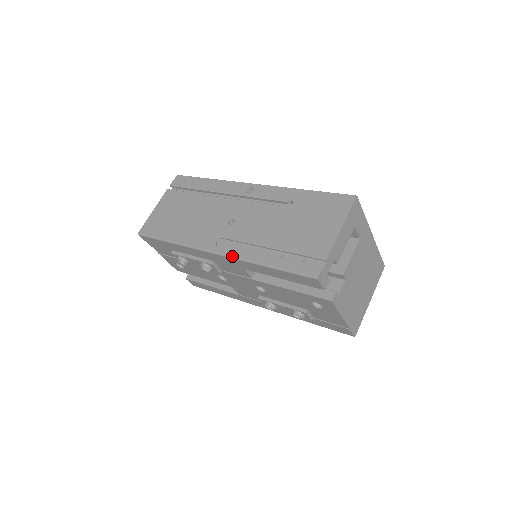
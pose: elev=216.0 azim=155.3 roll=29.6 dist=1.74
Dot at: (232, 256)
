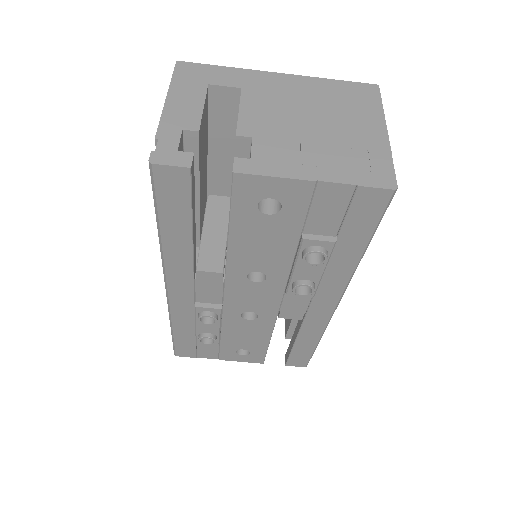
Dot at: (163, 269)
